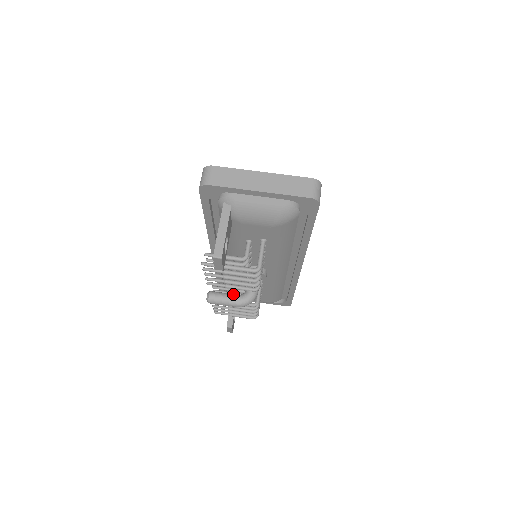
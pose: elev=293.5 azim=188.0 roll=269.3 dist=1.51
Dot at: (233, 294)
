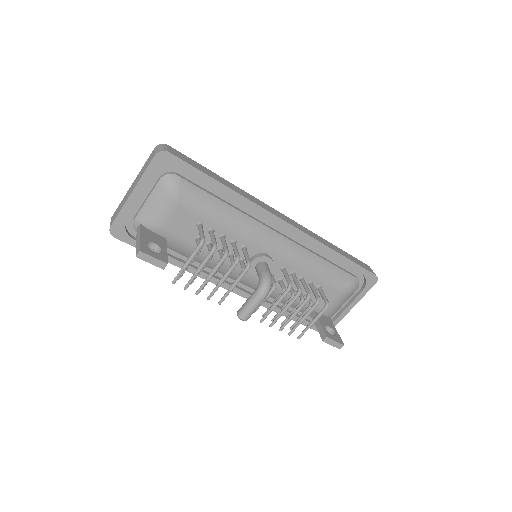
Dot at: (252, 294)
